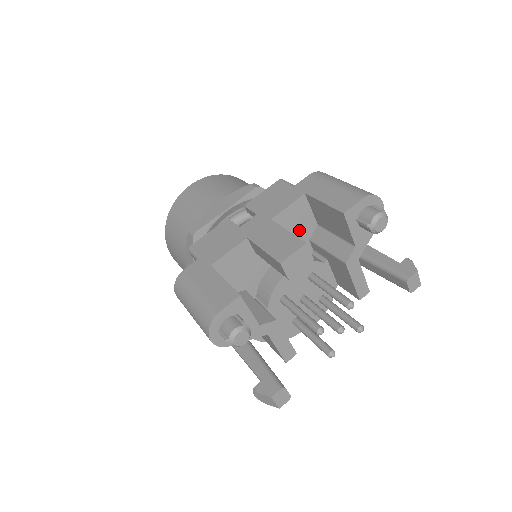
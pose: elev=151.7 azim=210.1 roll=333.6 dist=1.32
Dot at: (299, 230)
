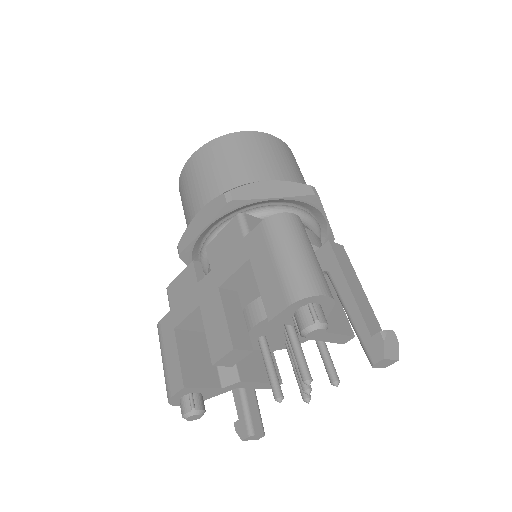
Dot at: occluded
